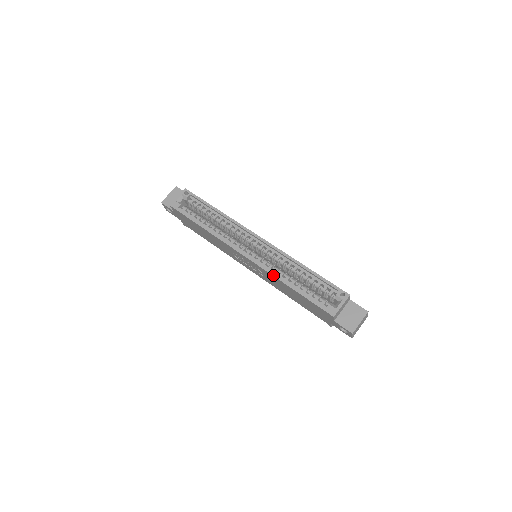
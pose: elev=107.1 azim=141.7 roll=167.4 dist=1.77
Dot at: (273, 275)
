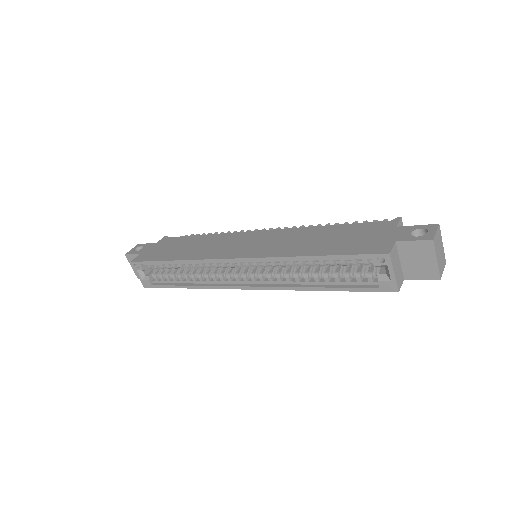
Dot at: occluded
